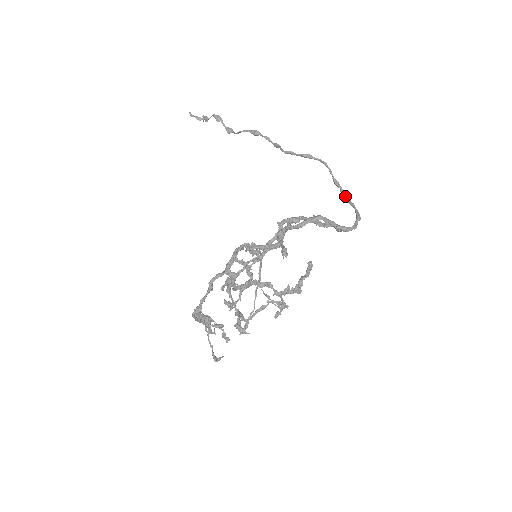
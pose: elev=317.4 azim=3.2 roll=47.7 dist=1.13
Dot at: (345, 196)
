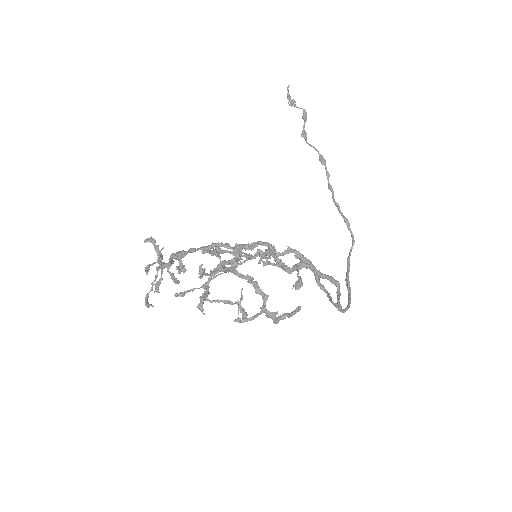
Dot at: occluded
